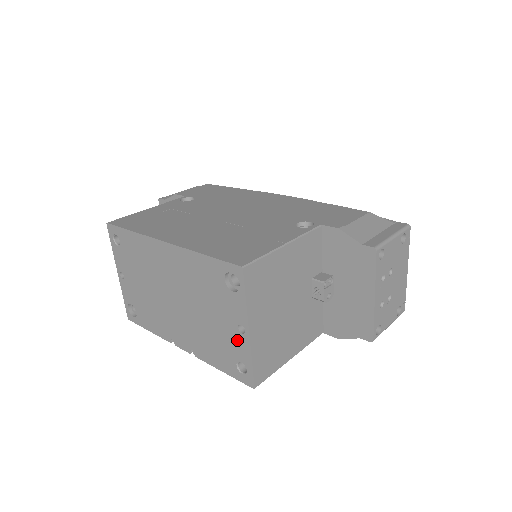
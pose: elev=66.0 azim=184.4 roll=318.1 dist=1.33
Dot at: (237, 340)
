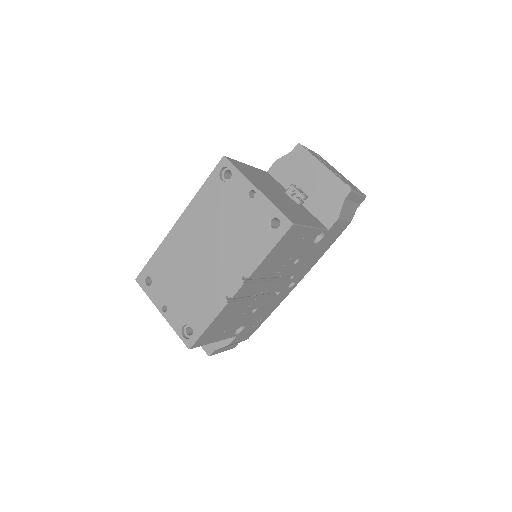
Dot at: (256, 207)
